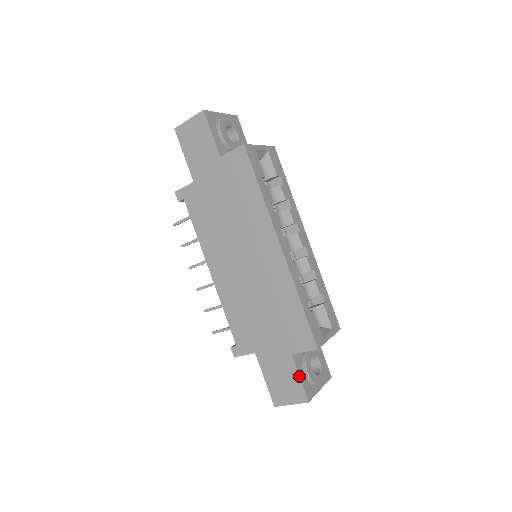
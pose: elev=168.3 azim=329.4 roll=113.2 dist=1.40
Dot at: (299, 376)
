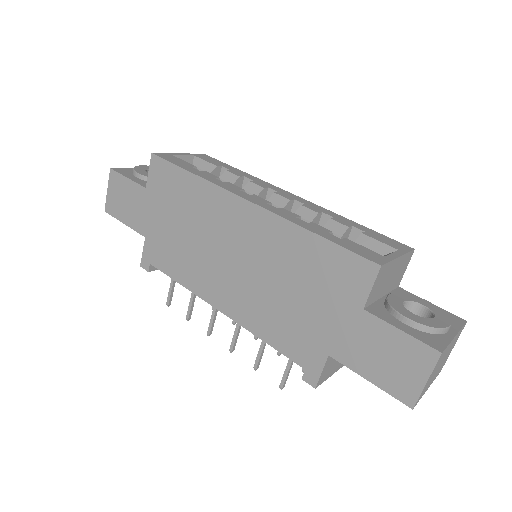
Dot at: (396, 328)
